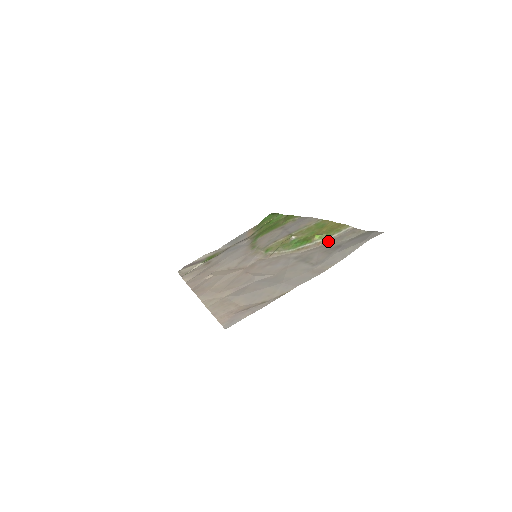
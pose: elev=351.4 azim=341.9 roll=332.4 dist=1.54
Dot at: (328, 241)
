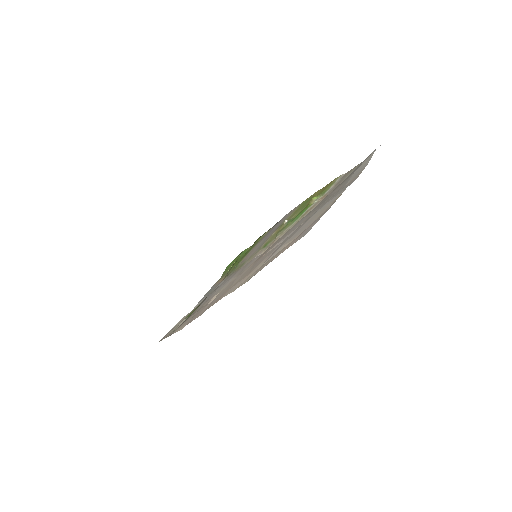
Dot at: (330, 191)
